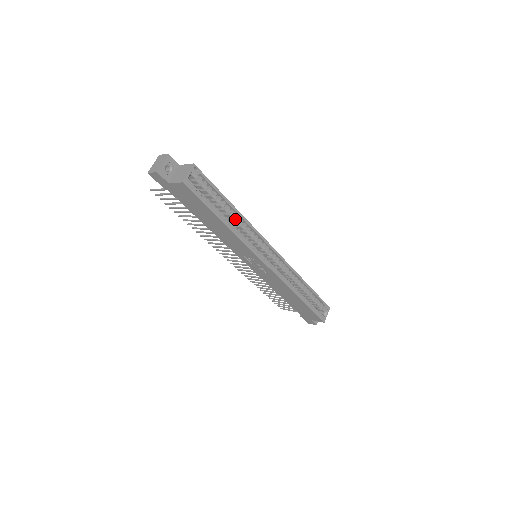
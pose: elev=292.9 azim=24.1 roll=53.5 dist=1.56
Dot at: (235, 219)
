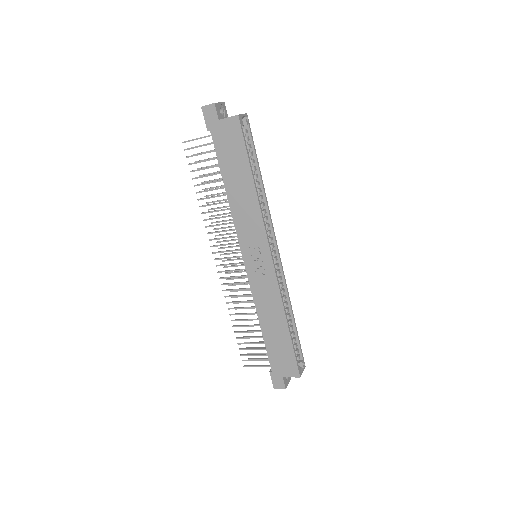
Dot at: (259, 191)
